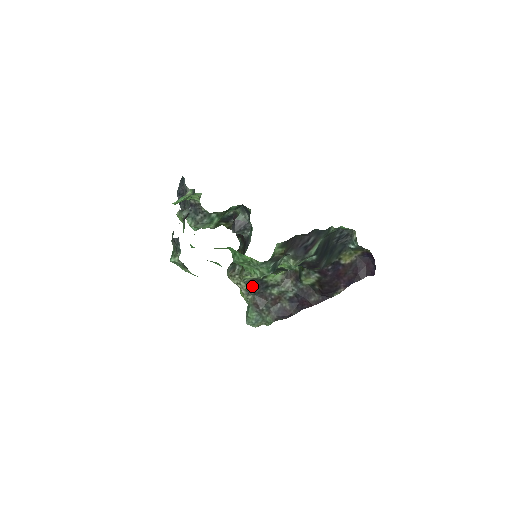
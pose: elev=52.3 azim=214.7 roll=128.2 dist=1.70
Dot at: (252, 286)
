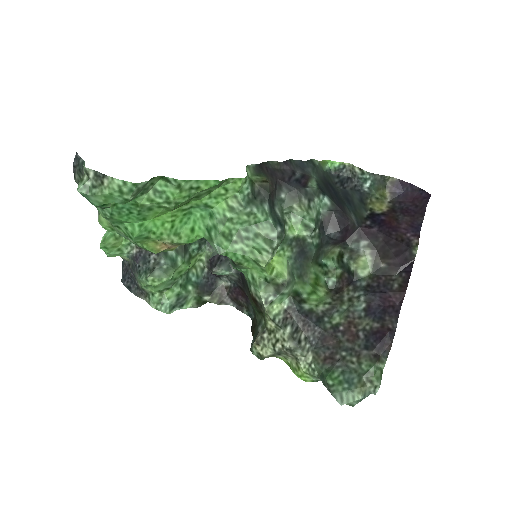
Dot at: (295, 328)
